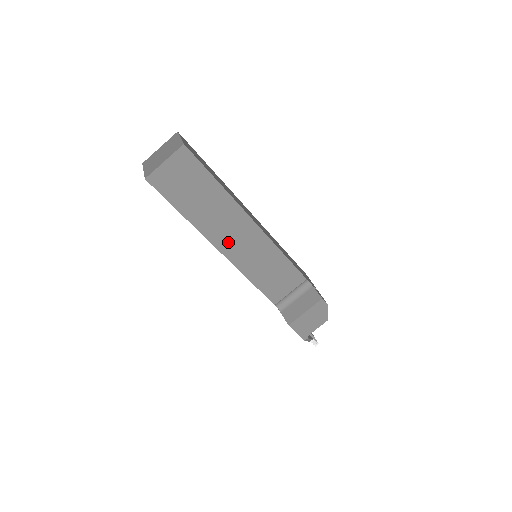
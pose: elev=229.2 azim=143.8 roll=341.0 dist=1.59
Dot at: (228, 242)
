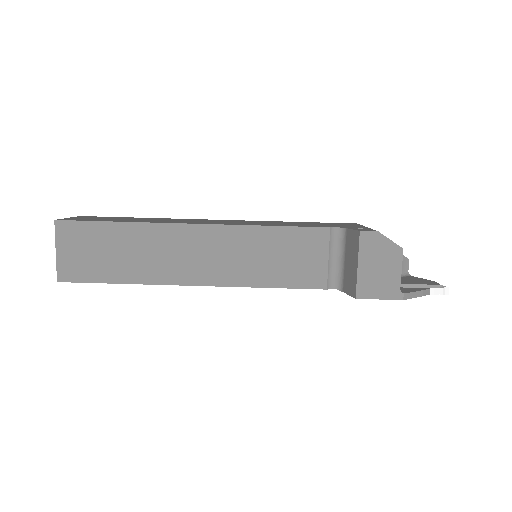
Dot at: (194, 269)
